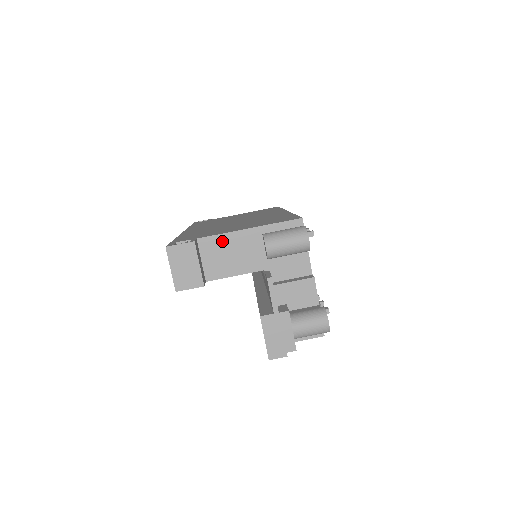
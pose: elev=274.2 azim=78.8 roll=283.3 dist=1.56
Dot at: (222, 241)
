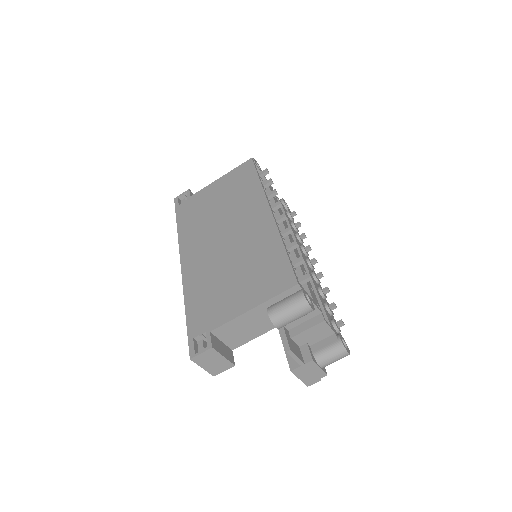
Dot at: (233, 325)
